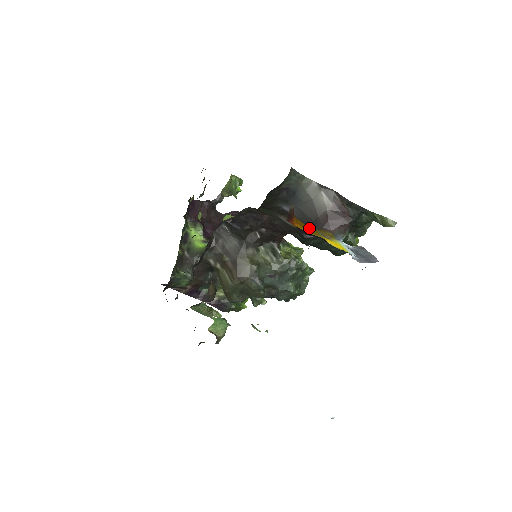
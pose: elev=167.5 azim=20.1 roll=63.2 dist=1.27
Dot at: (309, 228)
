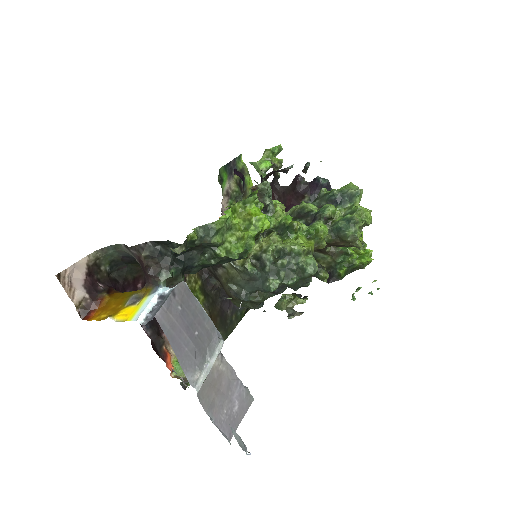
Dot at: (117, 304)
